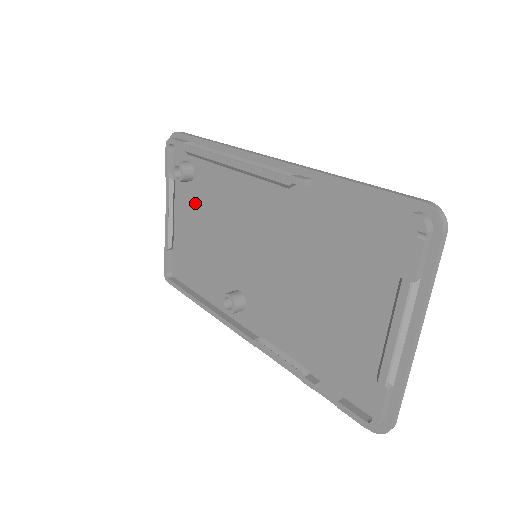
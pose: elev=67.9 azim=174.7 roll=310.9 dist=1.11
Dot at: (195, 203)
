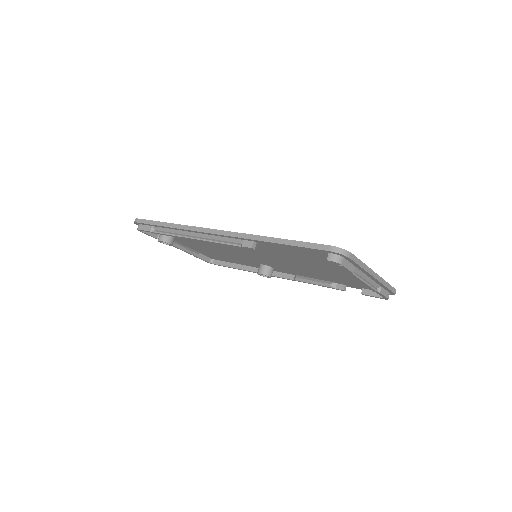
Dot at: (190, 242)
